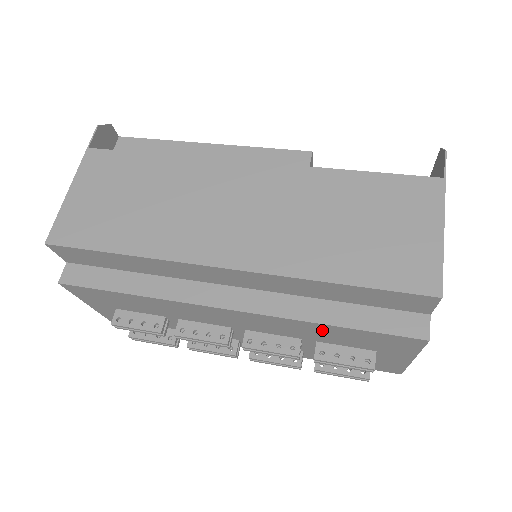
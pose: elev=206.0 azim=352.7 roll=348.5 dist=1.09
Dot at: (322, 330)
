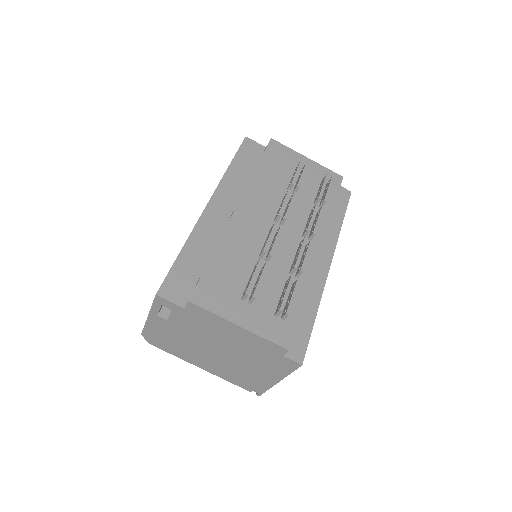
Dot at: (265, 176)
